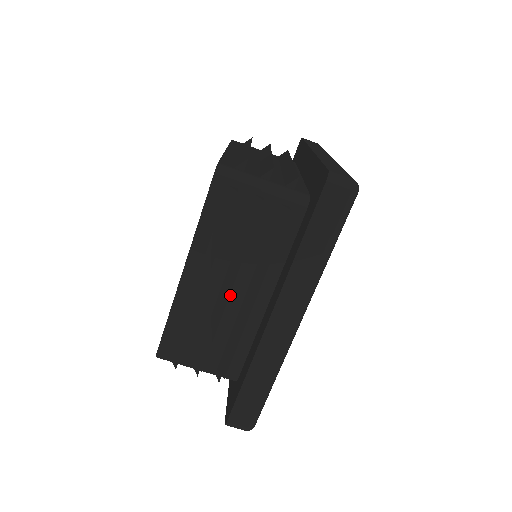
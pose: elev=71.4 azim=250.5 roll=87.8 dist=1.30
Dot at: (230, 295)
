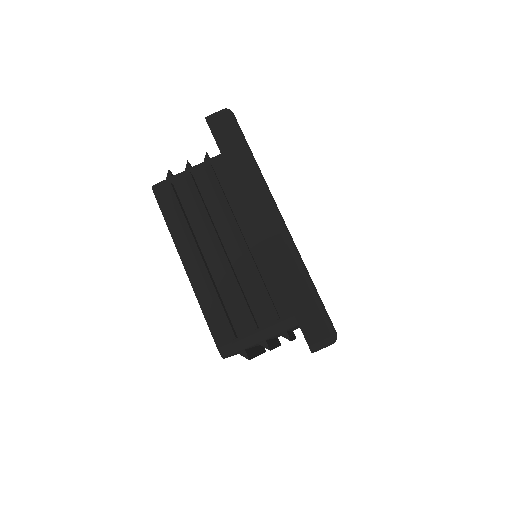
Dot at: (229, 255)
